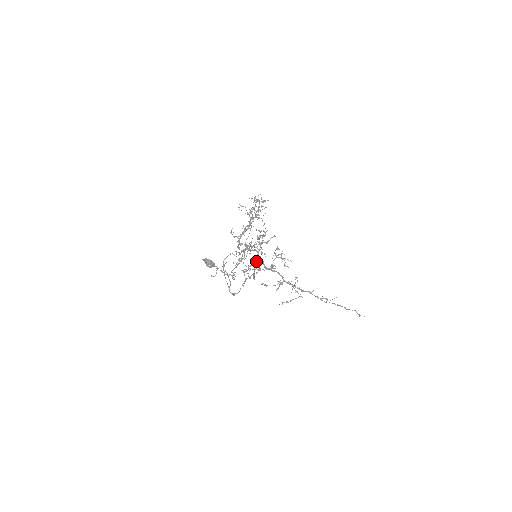
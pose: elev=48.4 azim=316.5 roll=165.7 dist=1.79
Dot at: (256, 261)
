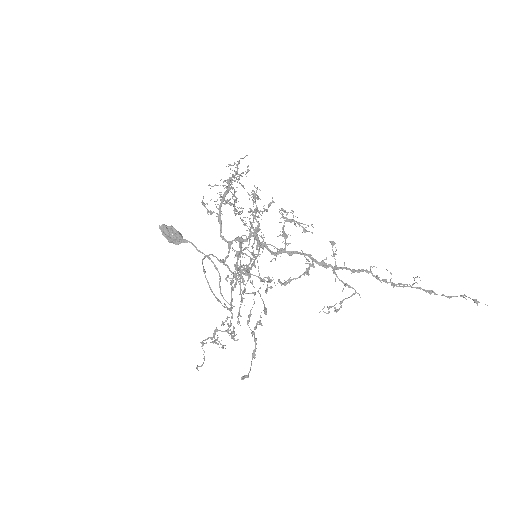
Dot at: occluded
